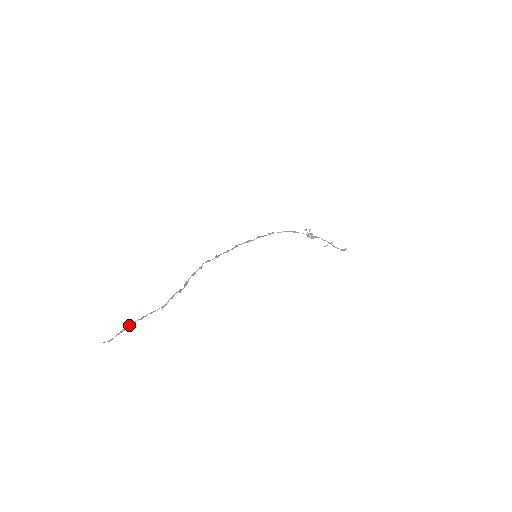
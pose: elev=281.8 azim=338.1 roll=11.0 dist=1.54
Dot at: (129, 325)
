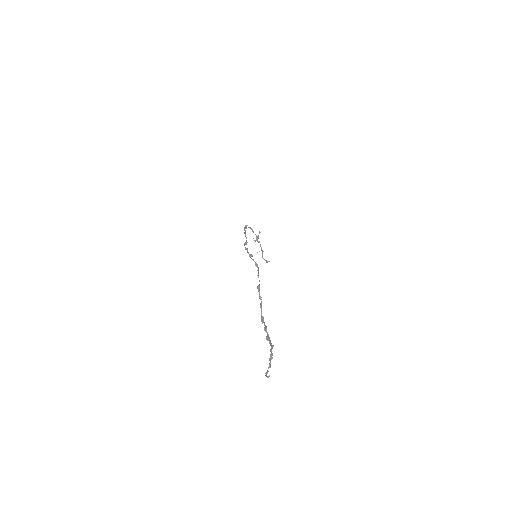
Dot at: occluded
